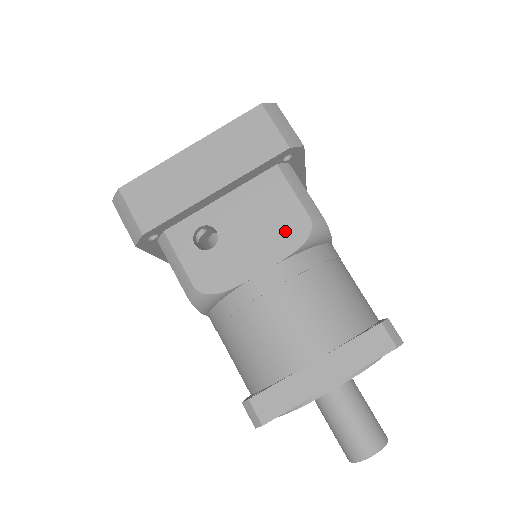
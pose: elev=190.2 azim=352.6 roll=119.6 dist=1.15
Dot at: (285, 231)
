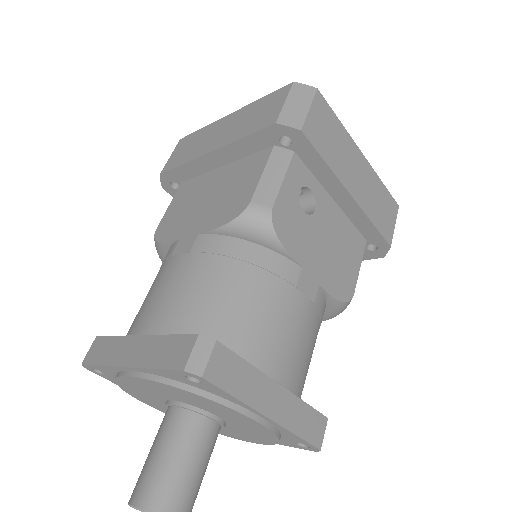
Dot at: (340, 278)
